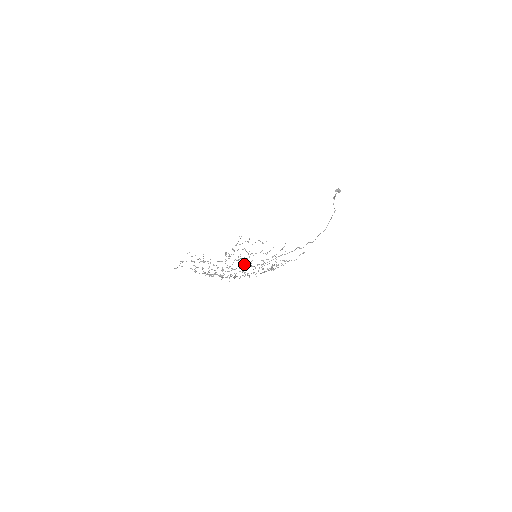
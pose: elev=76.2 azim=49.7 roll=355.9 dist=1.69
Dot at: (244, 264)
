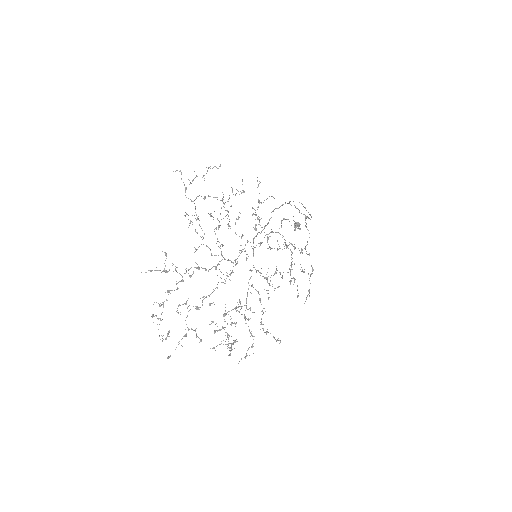
Dot at: occluded
